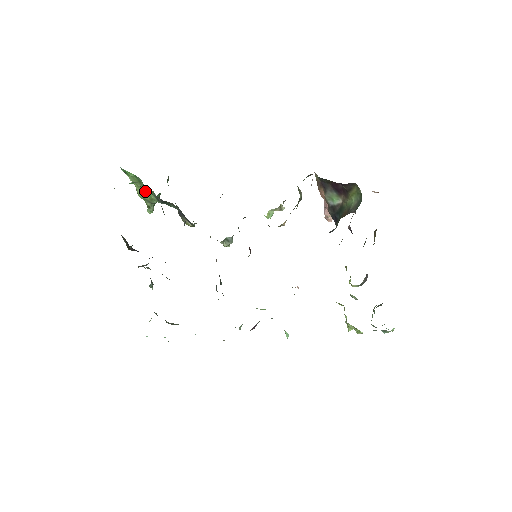
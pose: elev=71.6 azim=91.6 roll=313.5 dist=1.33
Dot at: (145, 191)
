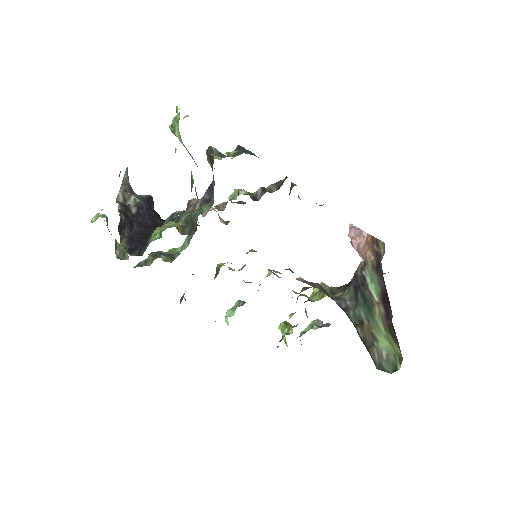
Dot at: occluded
